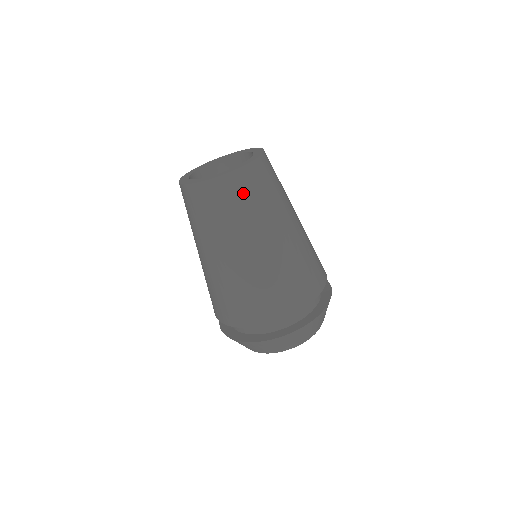
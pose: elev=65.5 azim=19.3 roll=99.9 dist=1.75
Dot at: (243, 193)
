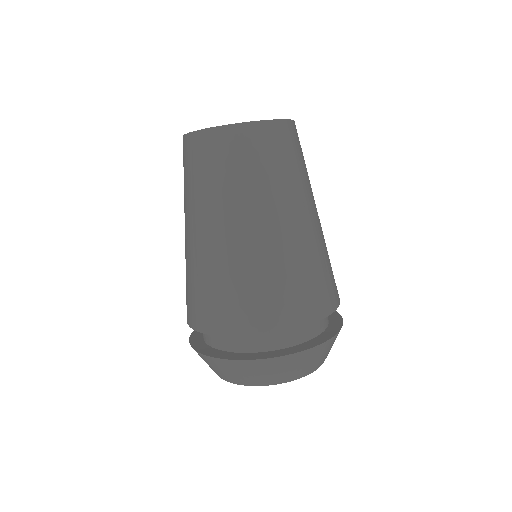
Dot at: (224, 157)
